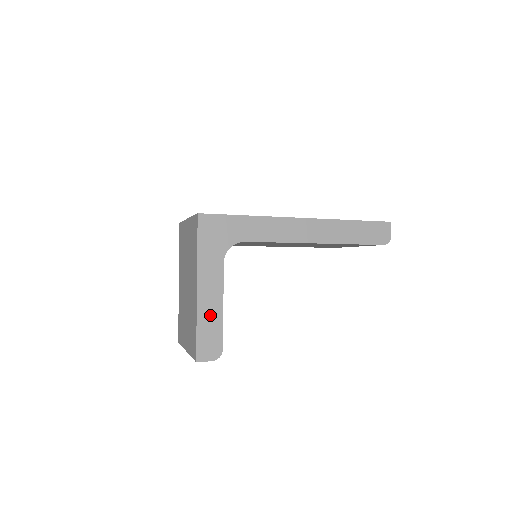
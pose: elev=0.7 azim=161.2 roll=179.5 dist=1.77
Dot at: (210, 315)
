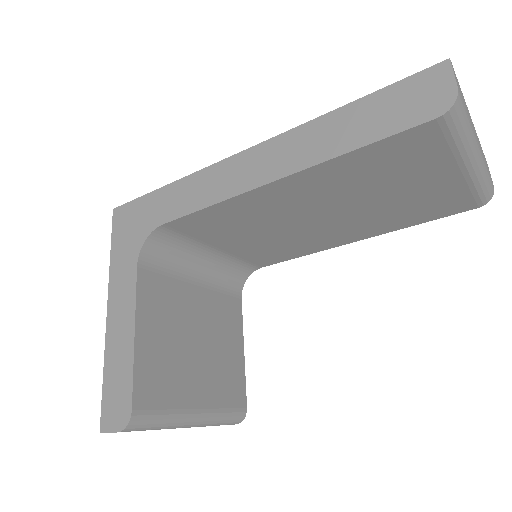
Dot at: (119, 351)
